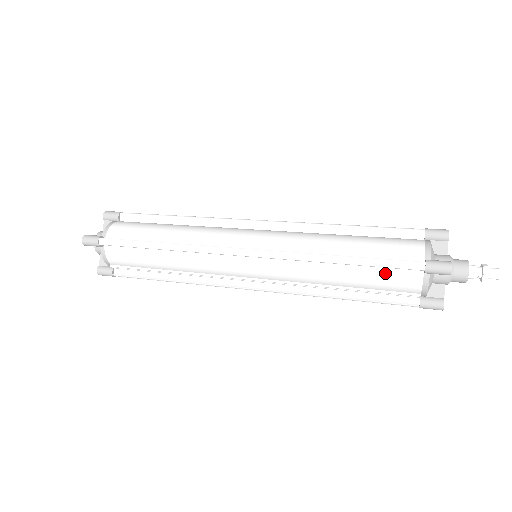
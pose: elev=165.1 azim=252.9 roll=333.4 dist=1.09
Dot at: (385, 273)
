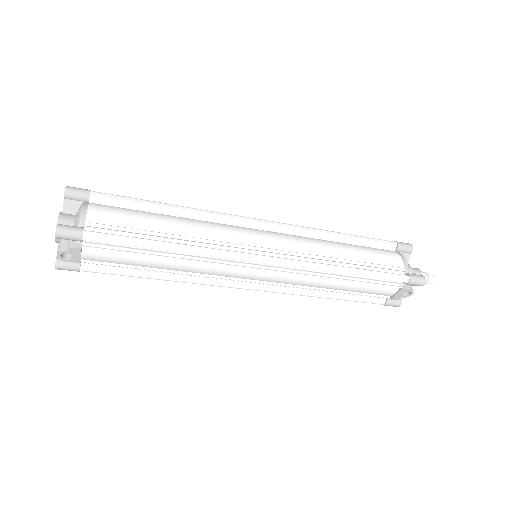
Dot at: (373, 249)
